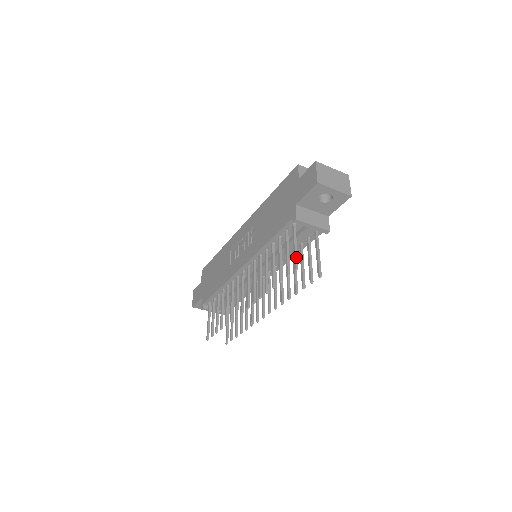
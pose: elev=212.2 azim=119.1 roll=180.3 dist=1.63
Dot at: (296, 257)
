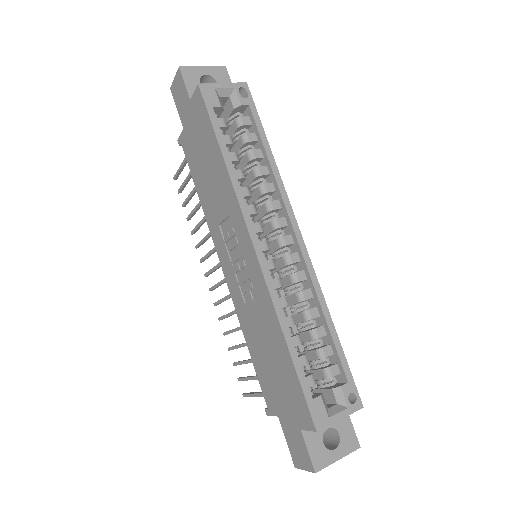
Dot at: (250, 396)
